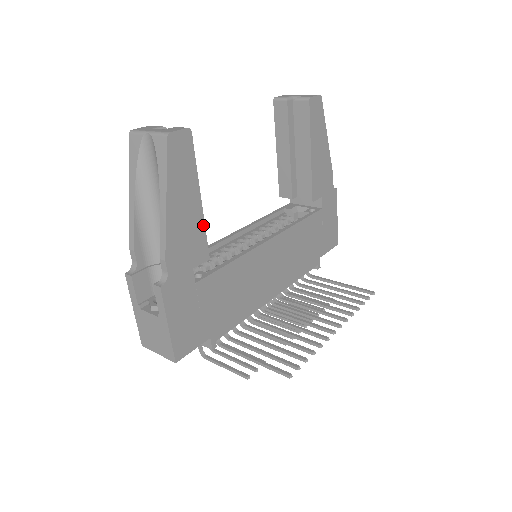
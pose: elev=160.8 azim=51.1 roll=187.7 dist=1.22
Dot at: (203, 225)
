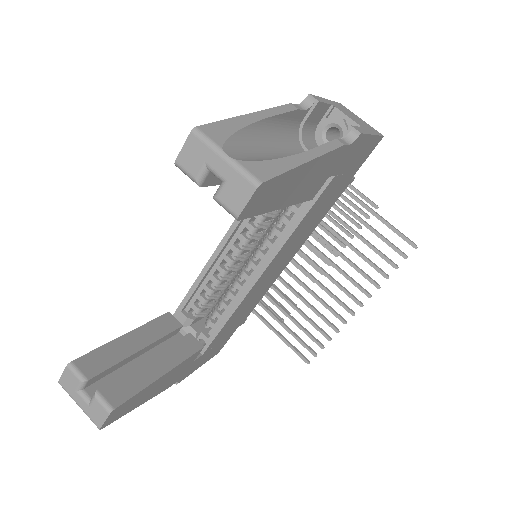
Dot at: (181, 363)
